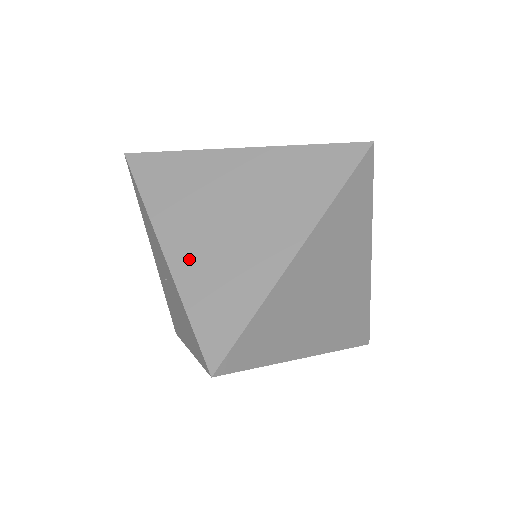
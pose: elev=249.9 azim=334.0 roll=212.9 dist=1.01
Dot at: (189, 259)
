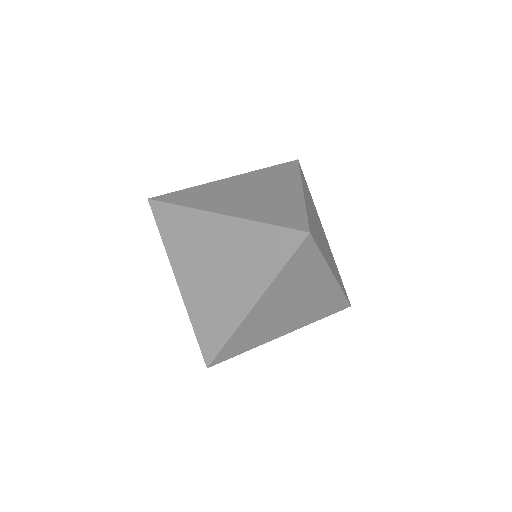
Dot at: (242, 210)
